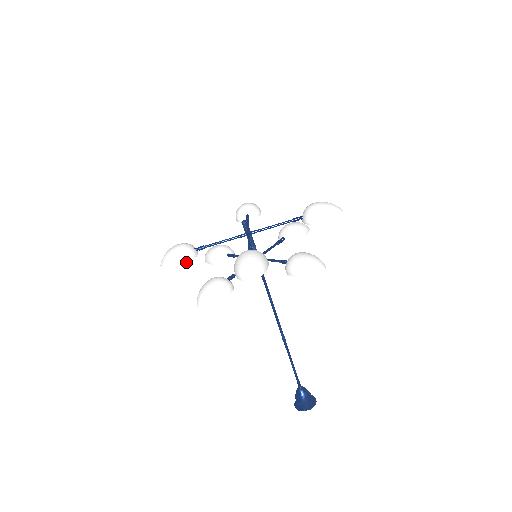
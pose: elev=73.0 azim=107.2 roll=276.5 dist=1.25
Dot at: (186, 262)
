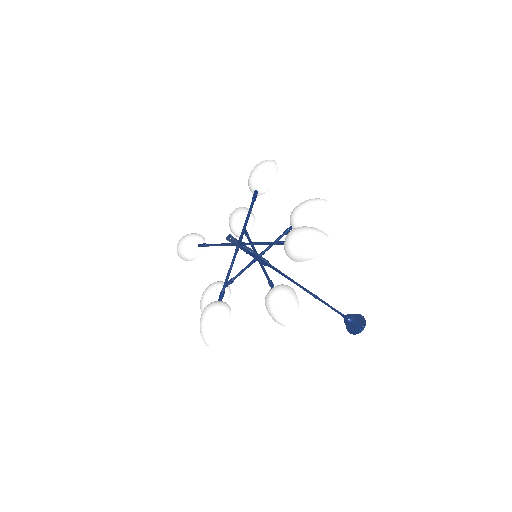
Dot at: (230, 316)
